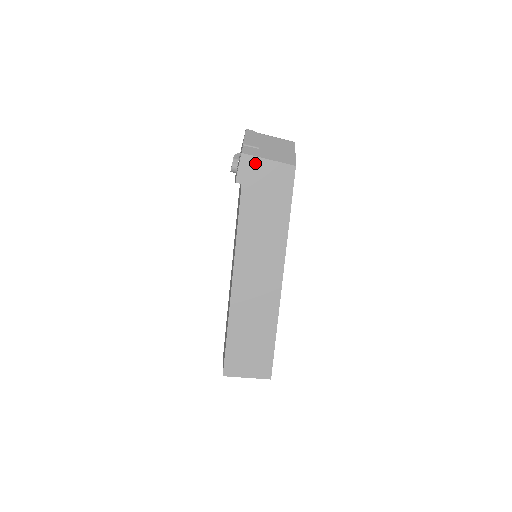
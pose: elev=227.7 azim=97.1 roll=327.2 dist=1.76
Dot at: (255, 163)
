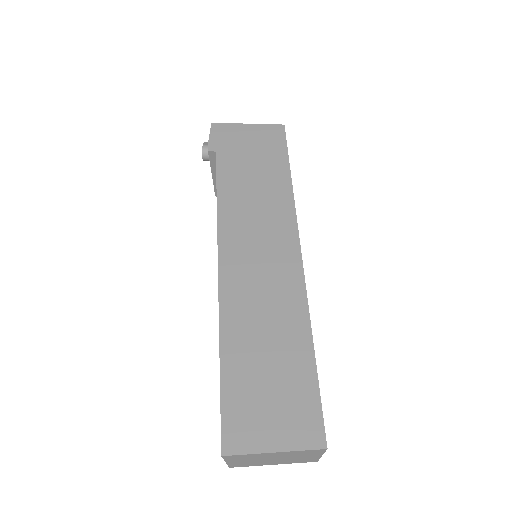
Dot at: (230, 129)
